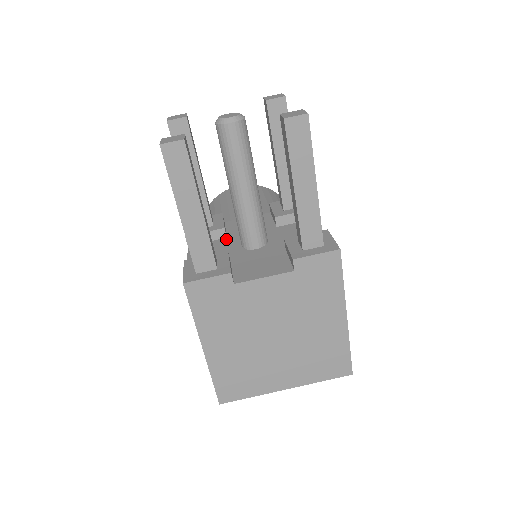
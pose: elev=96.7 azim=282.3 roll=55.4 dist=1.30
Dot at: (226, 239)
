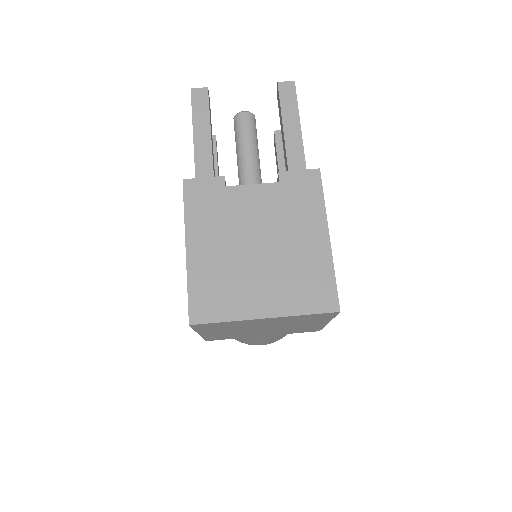
Dot at: occluded
